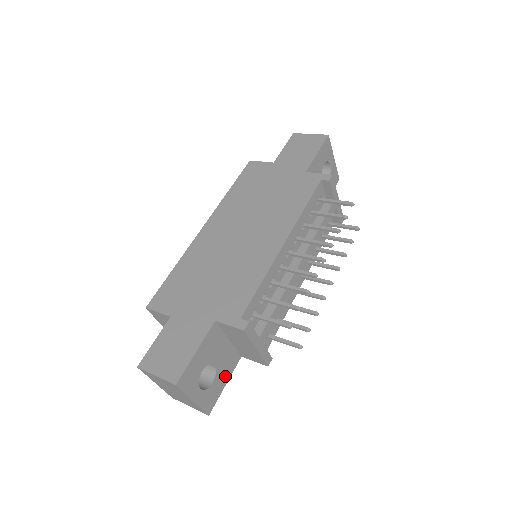
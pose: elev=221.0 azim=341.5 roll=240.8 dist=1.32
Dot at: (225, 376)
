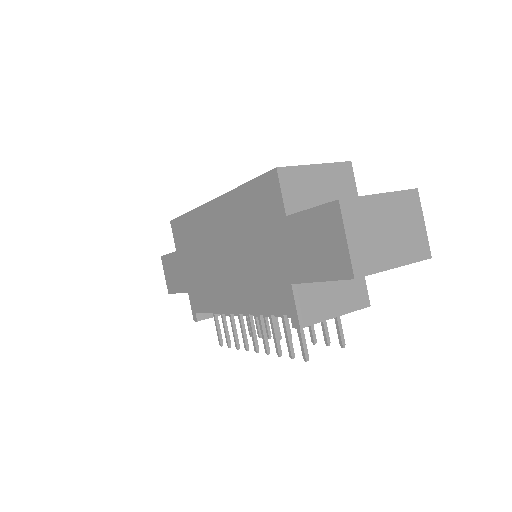
Dot at: occluded
